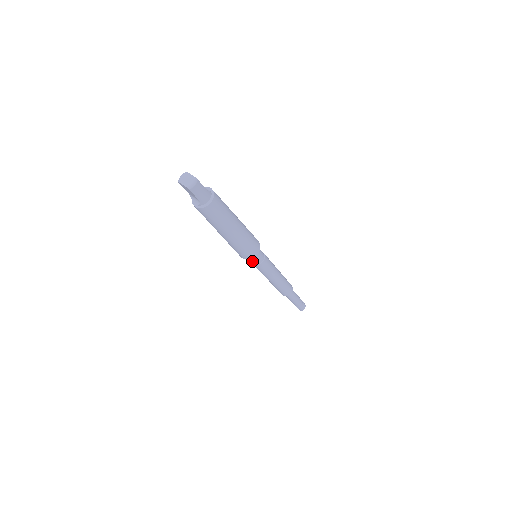
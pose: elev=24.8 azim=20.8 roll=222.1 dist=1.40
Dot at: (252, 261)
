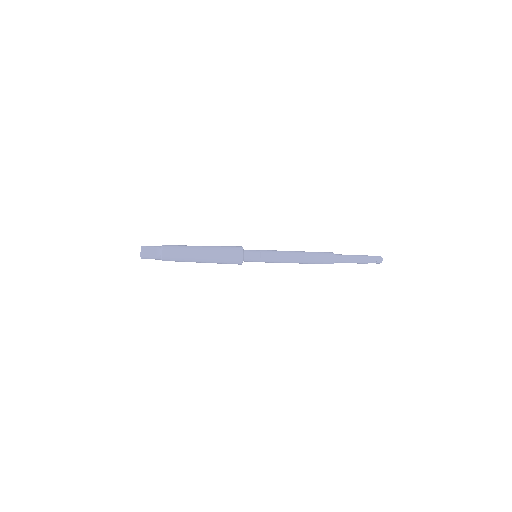
Dot at: occluded
